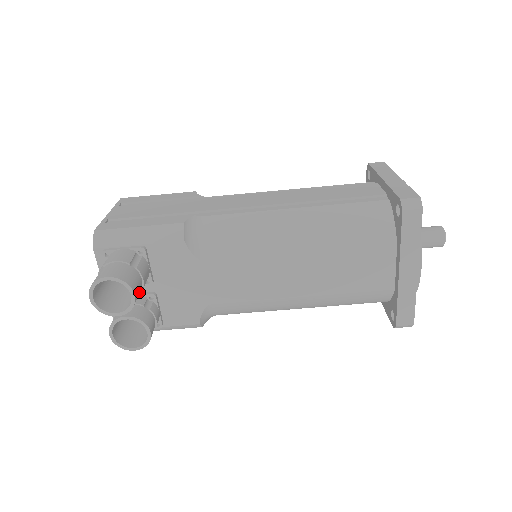
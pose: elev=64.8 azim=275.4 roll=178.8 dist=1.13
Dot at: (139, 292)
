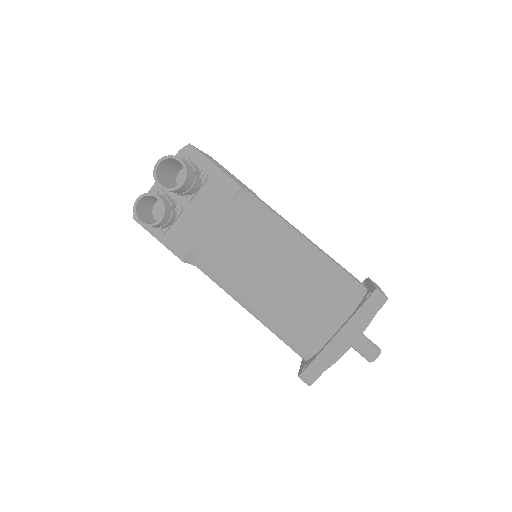
Dot at: (183, 190)
